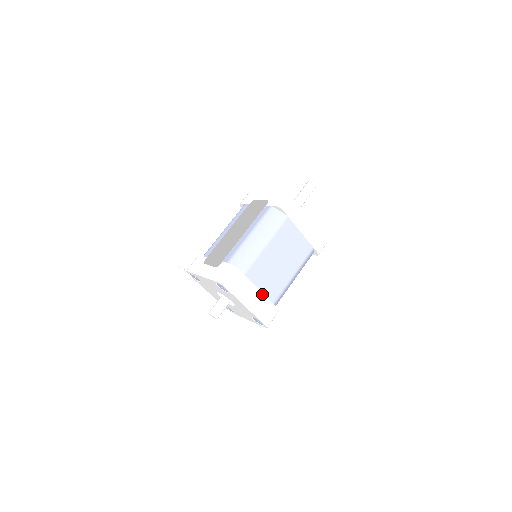
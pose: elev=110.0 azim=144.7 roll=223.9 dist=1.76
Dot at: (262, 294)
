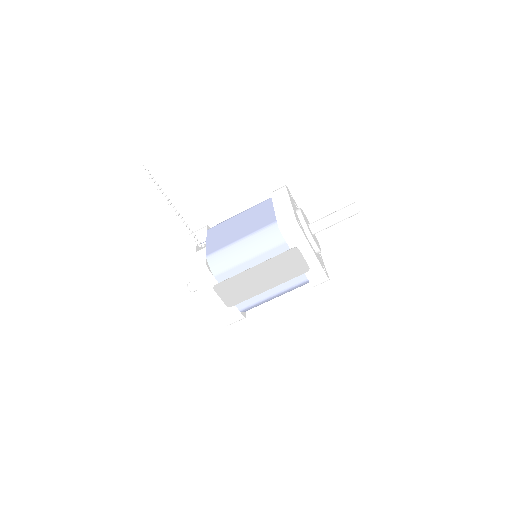
Dot at: occluded
